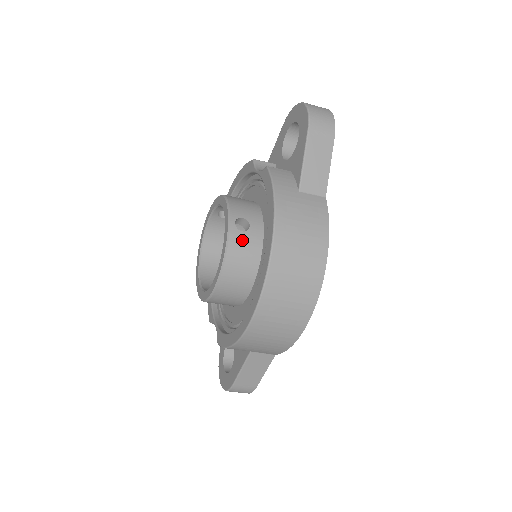
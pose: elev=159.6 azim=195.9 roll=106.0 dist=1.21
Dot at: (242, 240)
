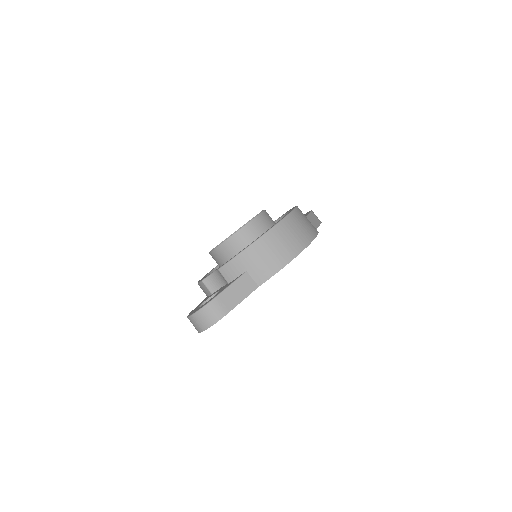
Dot at: (269, 217)
